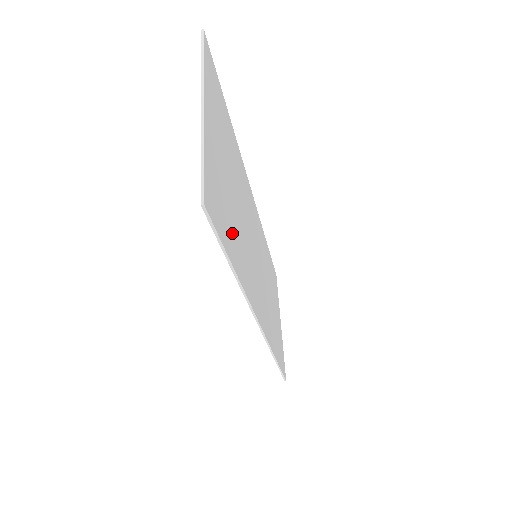
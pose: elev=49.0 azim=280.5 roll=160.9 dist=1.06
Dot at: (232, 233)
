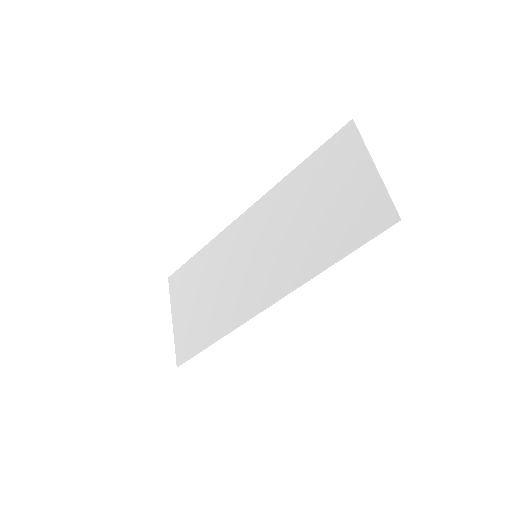
Dot at: (336, 237)
